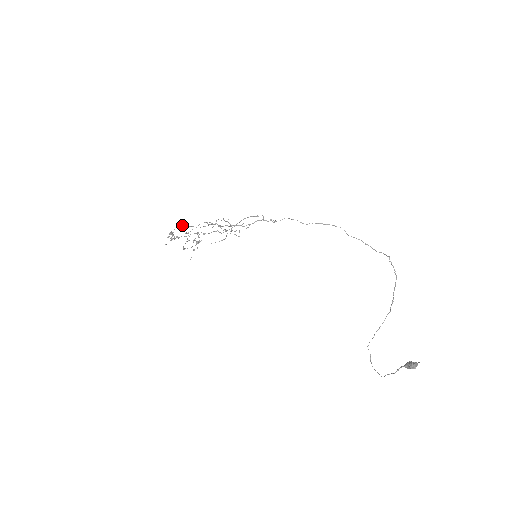
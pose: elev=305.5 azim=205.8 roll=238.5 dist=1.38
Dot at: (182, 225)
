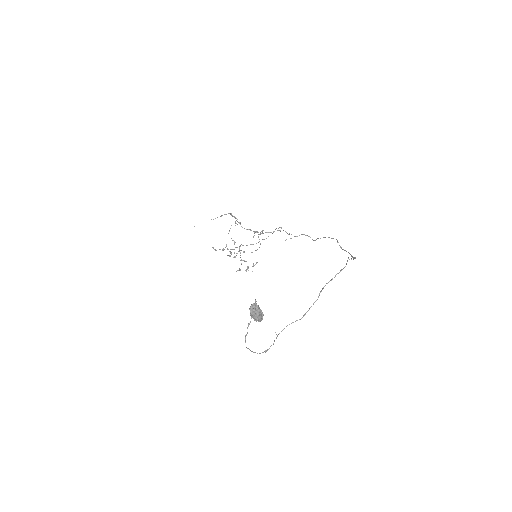
Dot at: occluded
